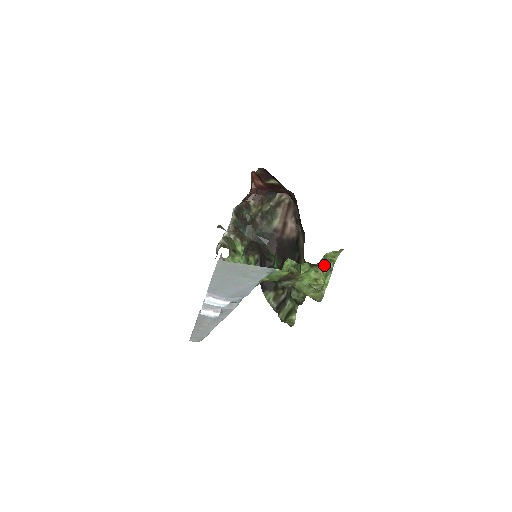
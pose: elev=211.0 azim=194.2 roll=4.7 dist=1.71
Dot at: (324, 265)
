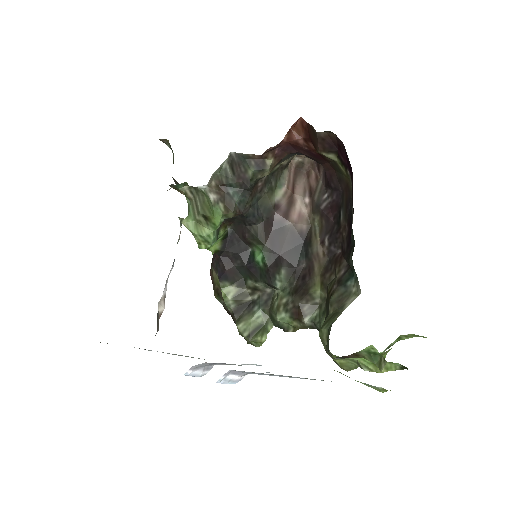
Dot at: occluded
